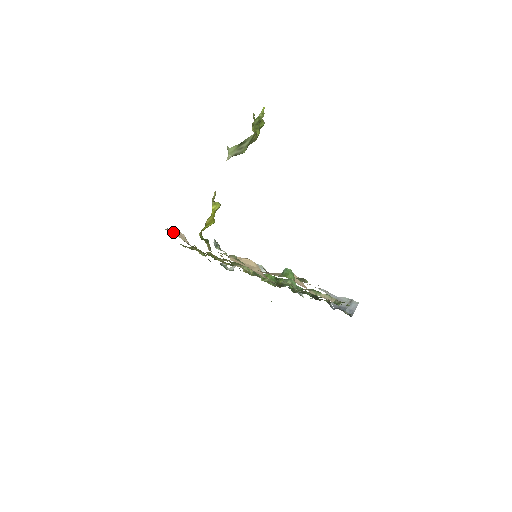
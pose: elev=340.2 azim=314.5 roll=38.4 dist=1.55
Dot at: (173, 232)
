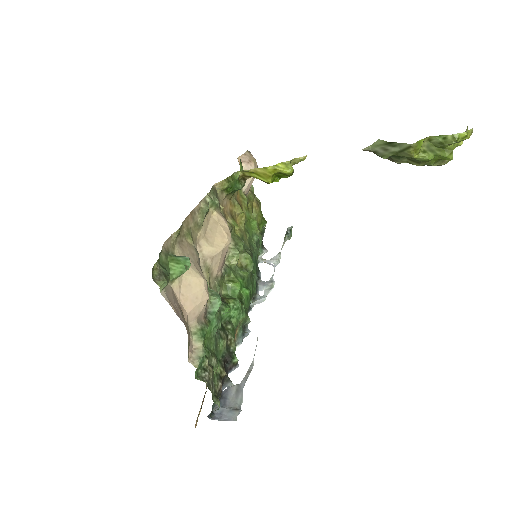
Dot at: (246, 158)
